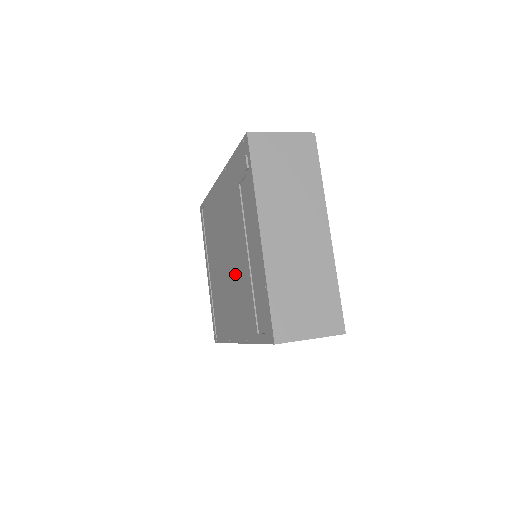
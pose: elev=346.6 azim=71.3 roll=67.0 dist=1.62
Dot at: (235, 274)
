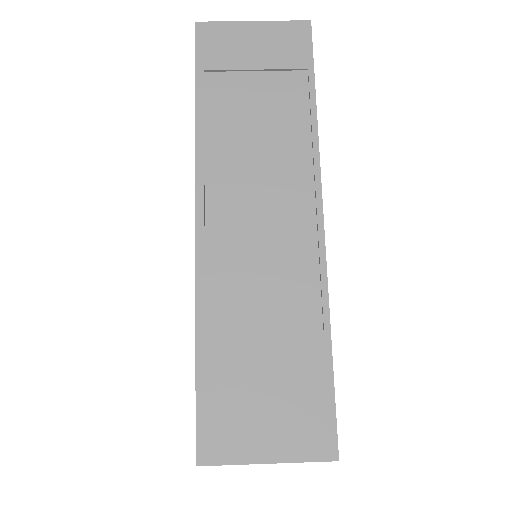
Dot at: occluded
